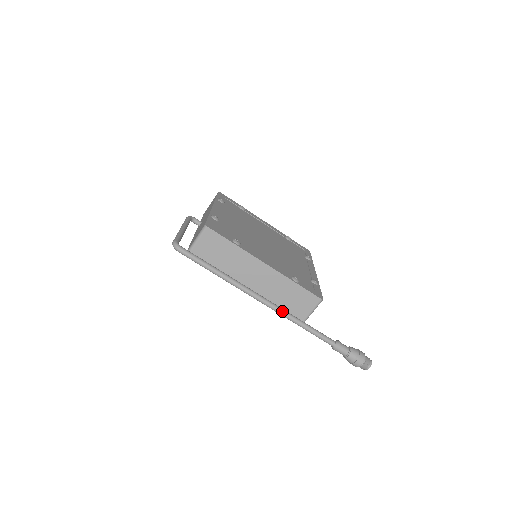
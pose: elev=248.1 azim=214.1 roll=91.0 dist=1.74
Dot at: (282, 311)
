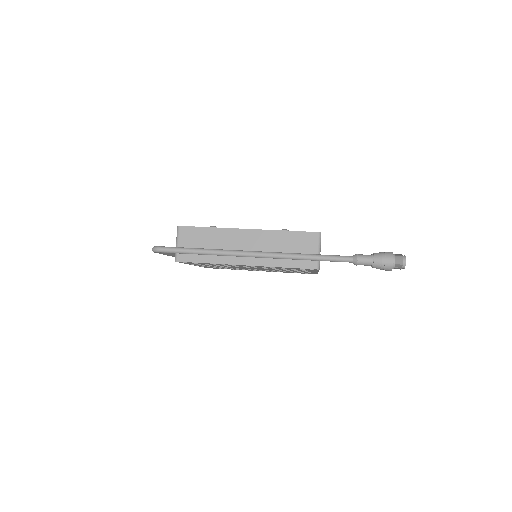
Dot at: (280, 253)
